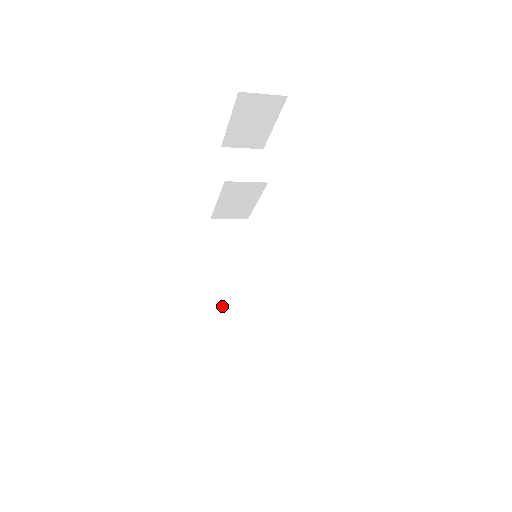
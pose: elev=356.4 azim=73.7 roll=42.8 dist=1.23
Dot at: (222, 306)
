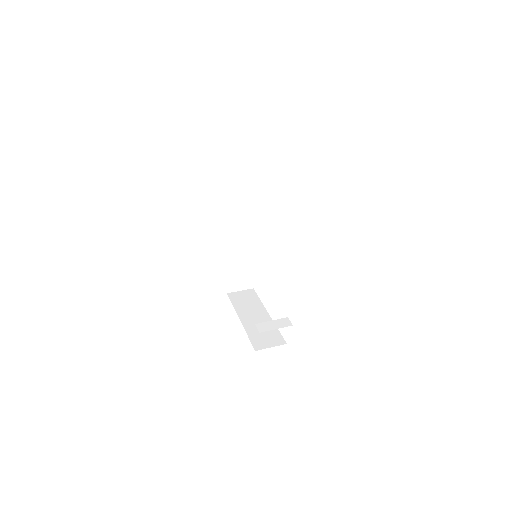
Dot at: (227, 247)
